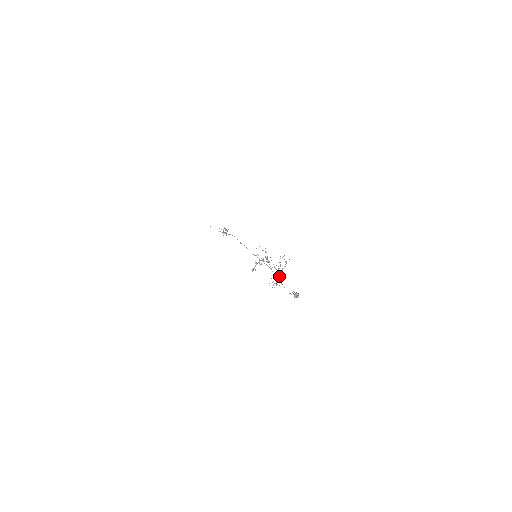
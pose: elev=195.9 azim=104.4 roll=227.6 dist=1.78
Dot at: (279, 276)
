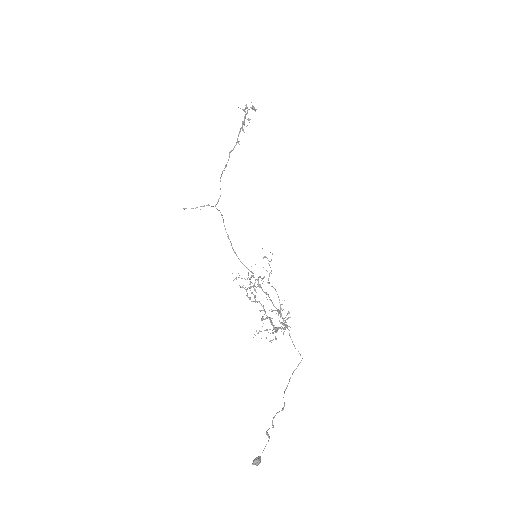
Dot at: (278, 328)
